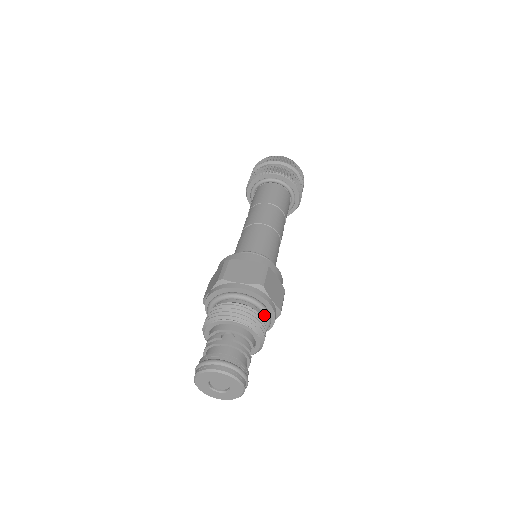
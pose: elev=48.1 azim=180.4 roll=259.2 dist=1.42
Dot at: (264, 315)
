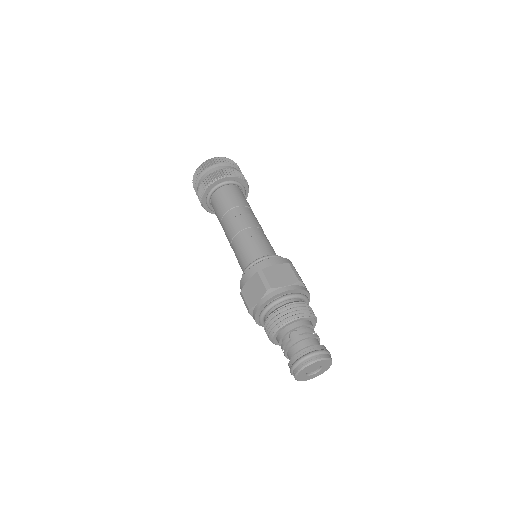
Dot at: occluded
